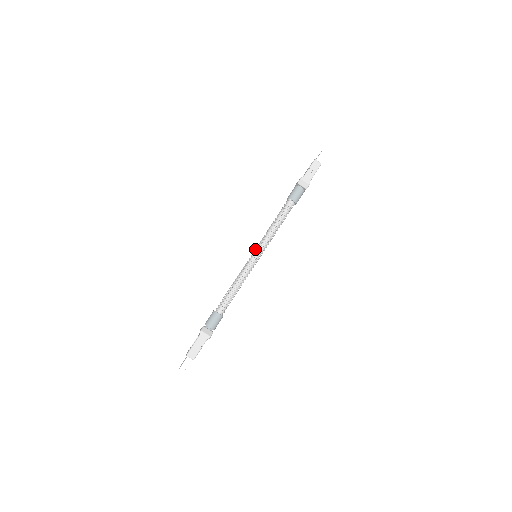
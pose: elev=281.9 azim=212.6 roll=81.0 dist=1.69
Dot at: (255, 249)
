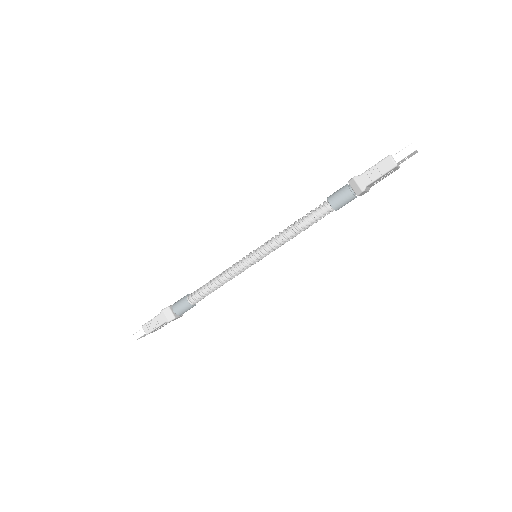
Dot at: occluded
